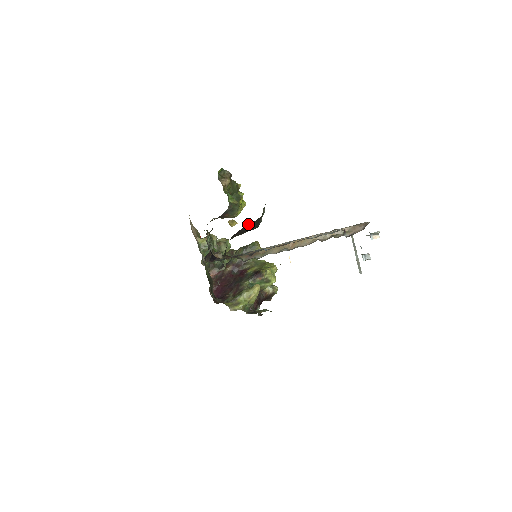
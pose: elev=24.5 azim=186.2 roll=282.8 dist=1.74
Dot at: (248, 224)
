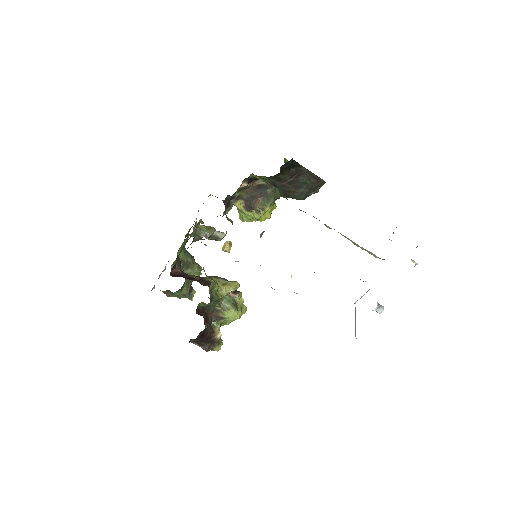
Dot at: (310, 174)
